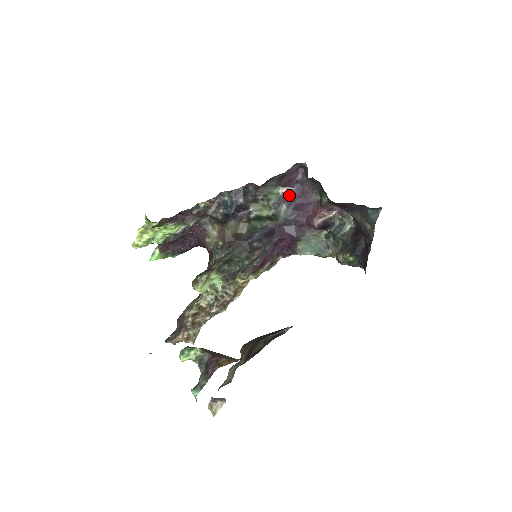
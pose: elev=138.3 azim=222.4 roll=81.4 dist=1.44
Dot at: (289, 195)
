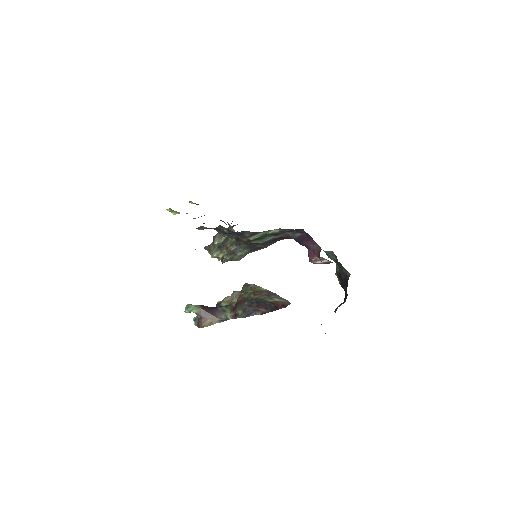
Dot at: occluded
